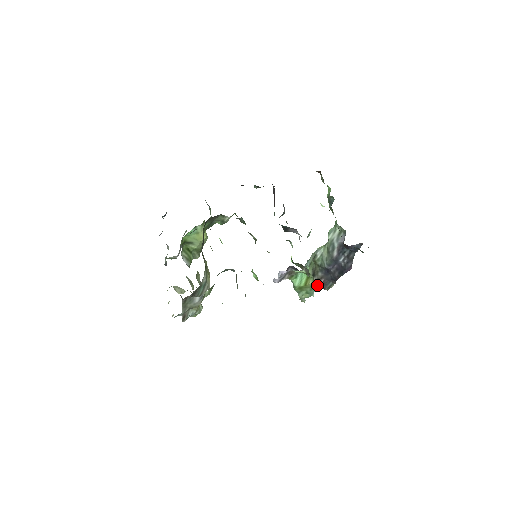
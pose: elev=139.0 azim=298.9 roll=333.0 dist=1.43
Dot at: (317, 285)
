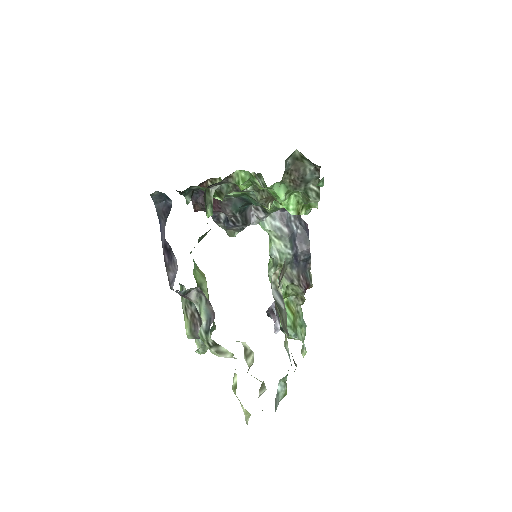
Dot at: (303, 287)
